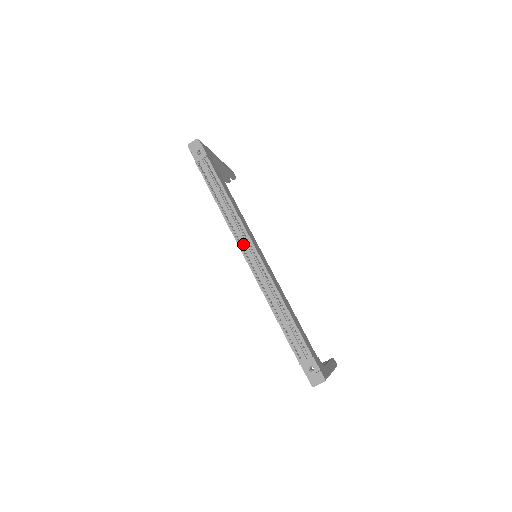
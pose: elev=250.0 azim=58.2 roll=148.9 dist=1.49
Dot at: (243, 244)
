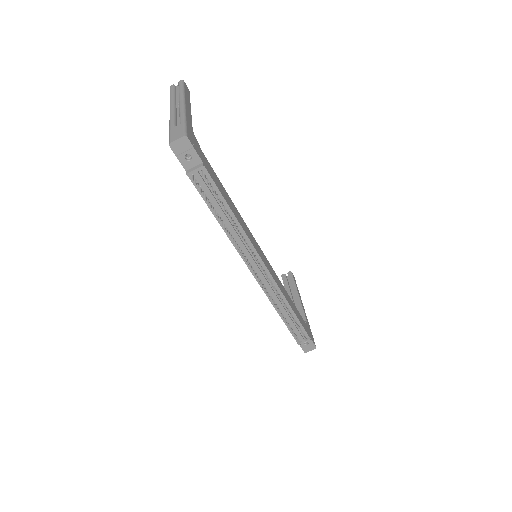
Dot at: (251, 263)
